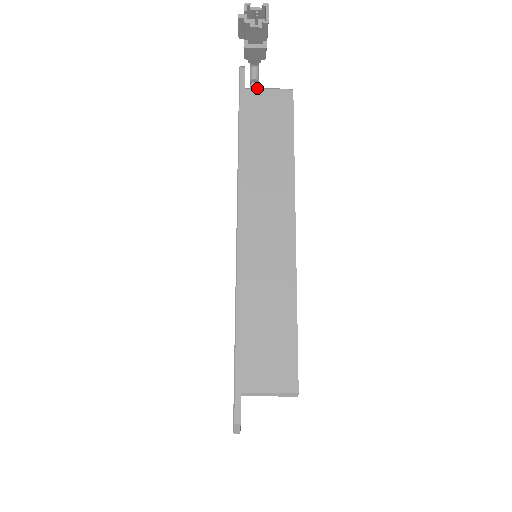
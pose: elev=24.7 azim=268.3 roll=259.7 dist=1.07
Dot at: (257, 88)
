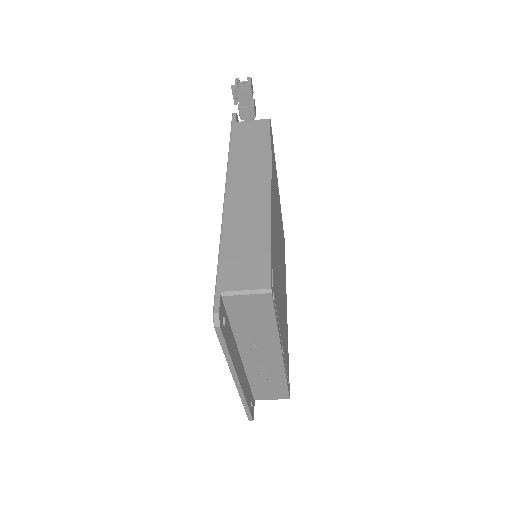
Dot at: (244, 121)
